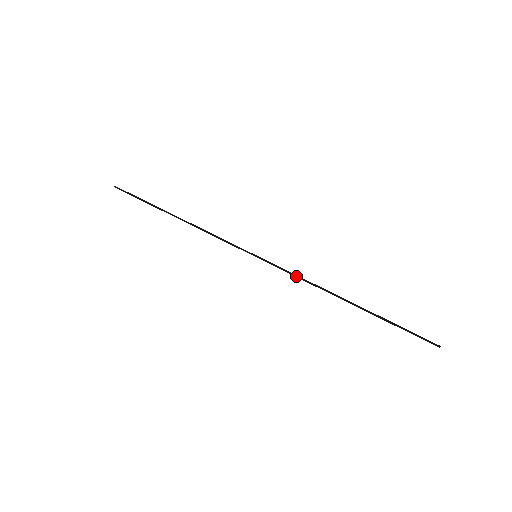
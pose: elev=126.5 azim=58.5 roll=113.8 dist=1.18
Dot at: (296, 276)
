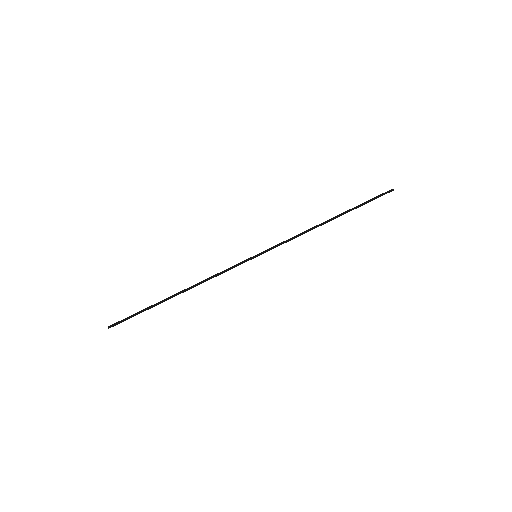
Dot at: occluded
